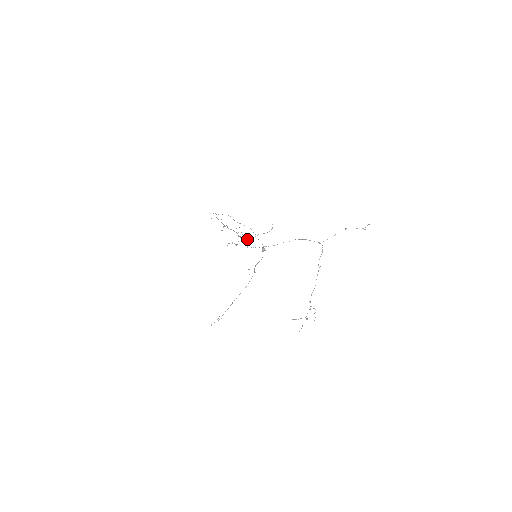
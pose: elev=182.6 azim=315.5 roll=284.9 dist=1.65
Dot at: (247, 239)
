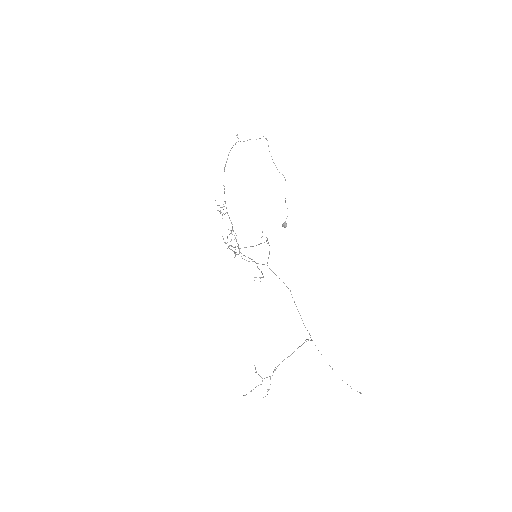
Dot at: occluded
